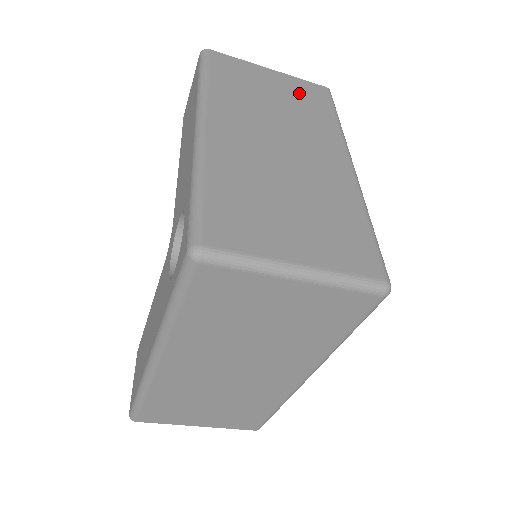
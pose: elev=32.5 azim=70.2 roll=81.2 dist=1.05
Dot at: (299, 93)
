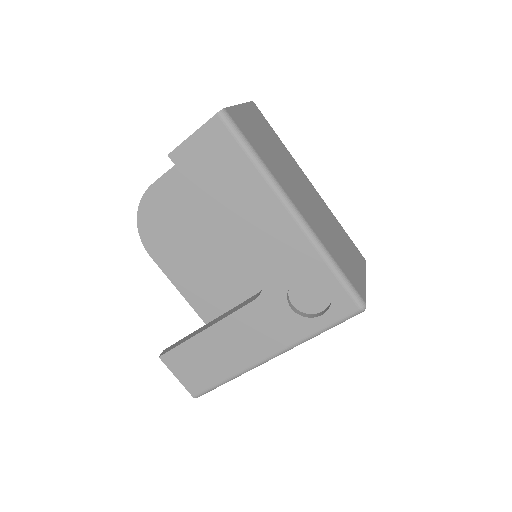
Dot at: (262, 125)
